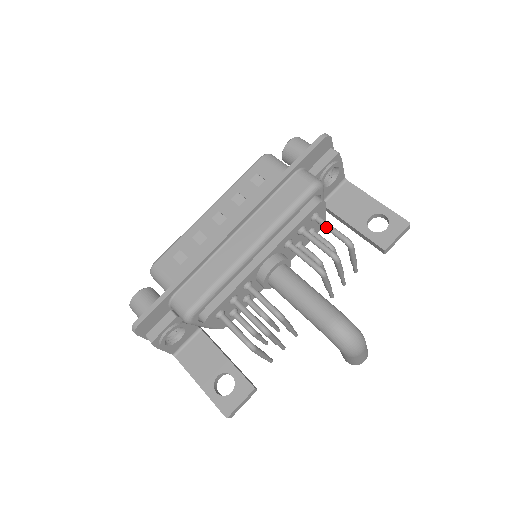
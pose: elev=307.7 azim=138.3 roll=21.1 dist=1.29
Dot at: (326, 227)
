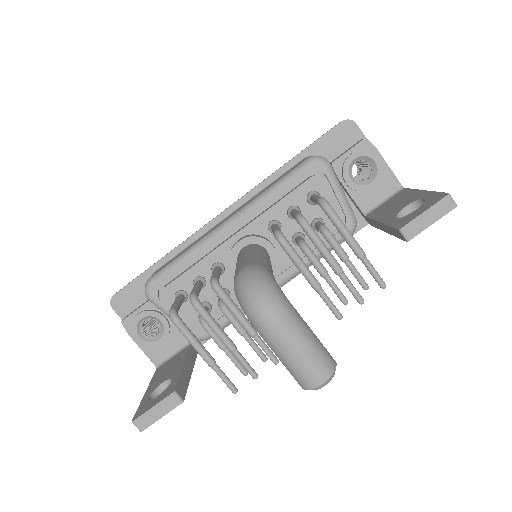
Dot at: (312, 198)
